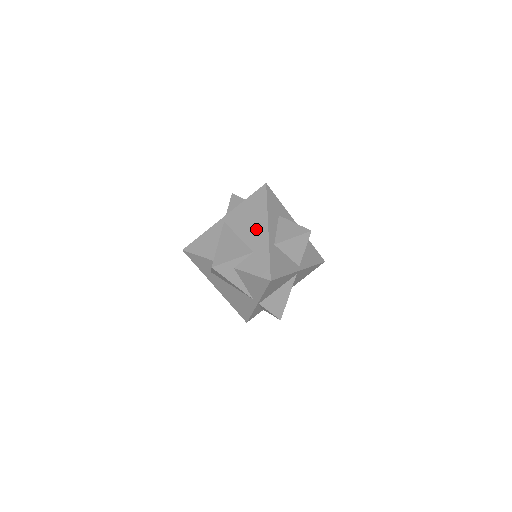
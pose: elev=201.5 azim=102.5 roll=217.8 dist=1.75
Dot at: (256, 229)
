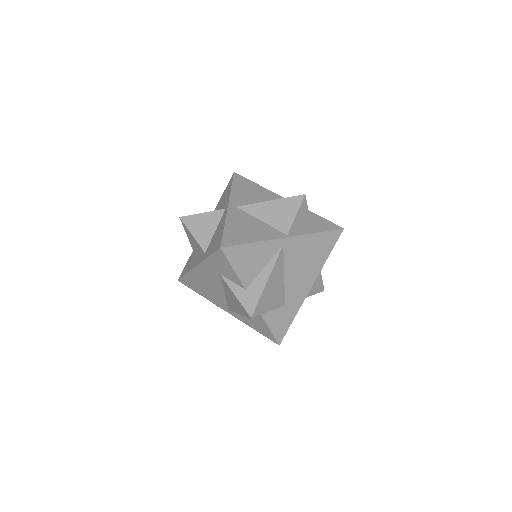
Dot at: (303, 280)
